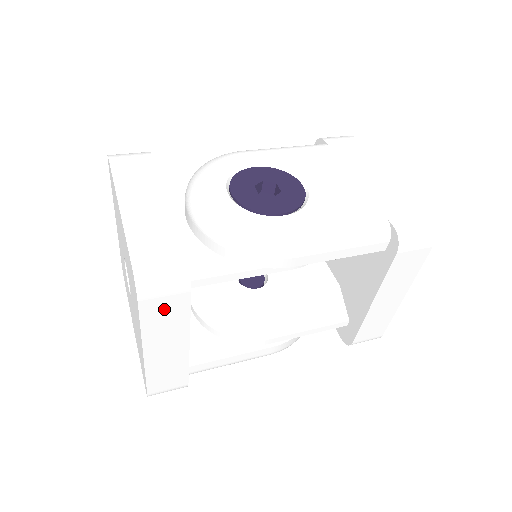
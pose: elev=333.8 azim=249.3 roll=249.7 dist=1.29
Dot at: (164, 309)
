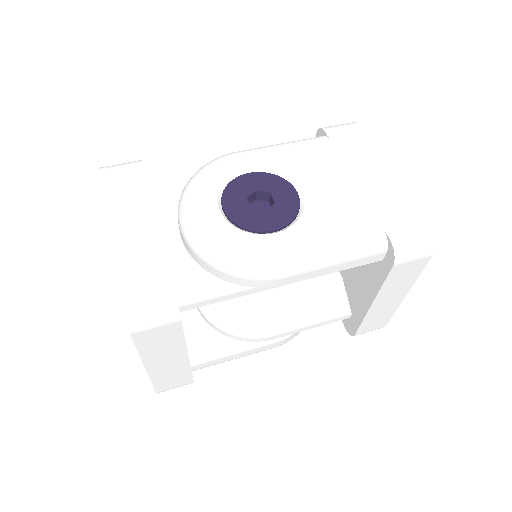
Dot at: (158, 336)
